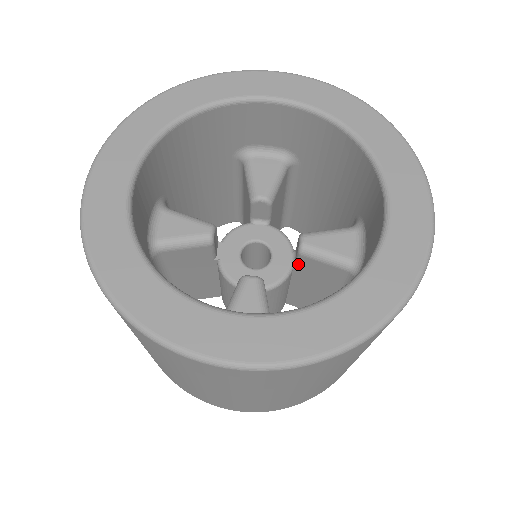
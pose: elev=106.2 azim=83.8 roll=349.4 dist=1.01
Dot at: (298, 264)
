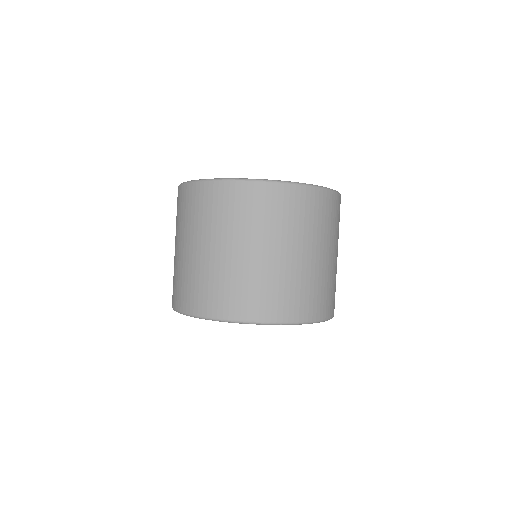
Dot at: occluded
